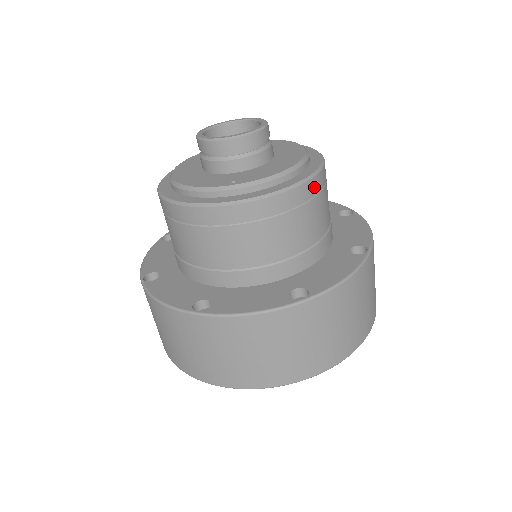
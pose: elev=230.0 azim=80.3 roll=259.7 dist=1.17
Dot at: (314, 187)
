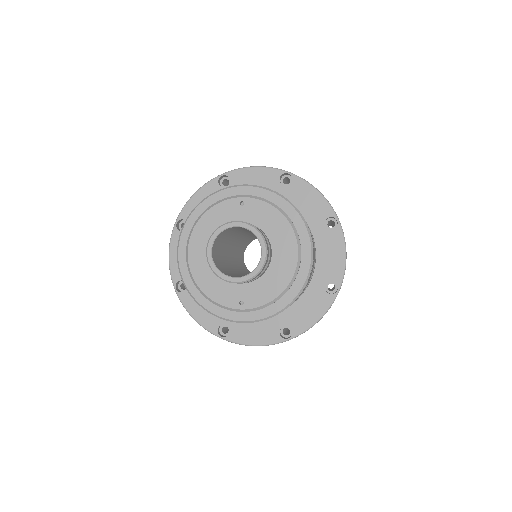
Dot at: occluded
